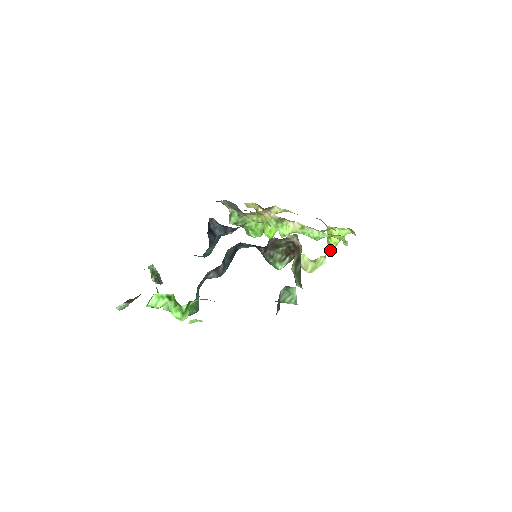
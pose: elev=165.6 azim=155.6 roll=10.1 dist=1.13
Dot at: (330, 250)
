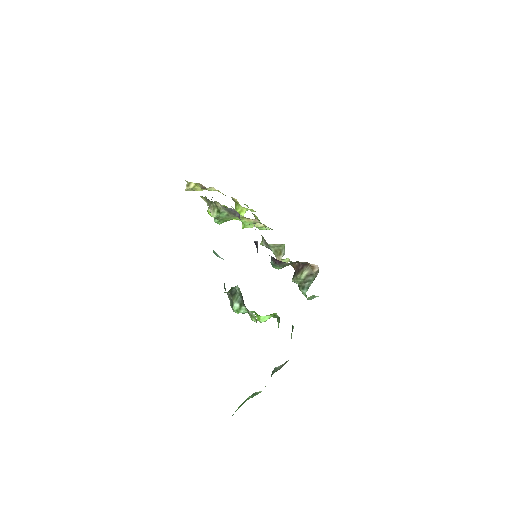
Dot at: occluded
